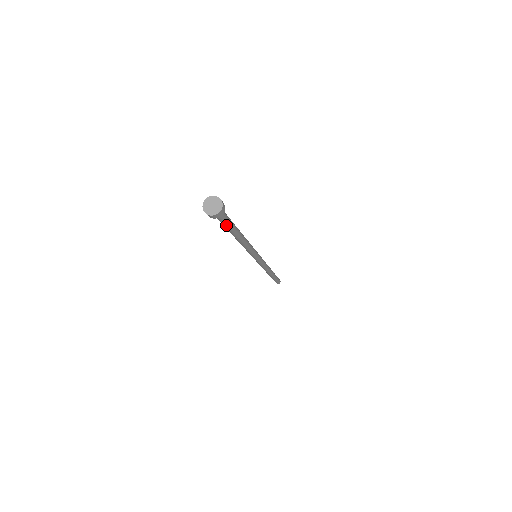
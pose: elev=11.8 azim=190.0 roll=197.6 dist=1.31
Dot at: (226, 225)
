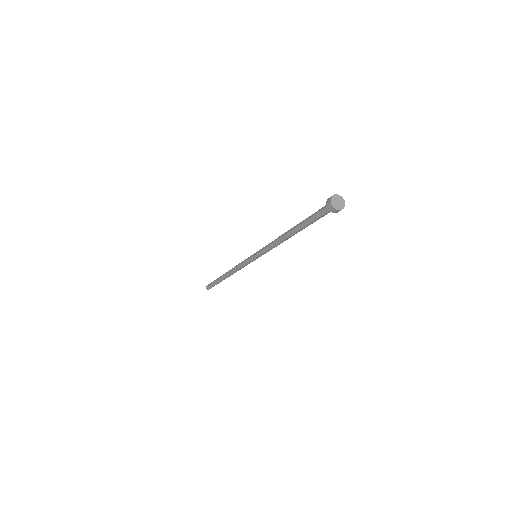
Dot at: (312, 219)
